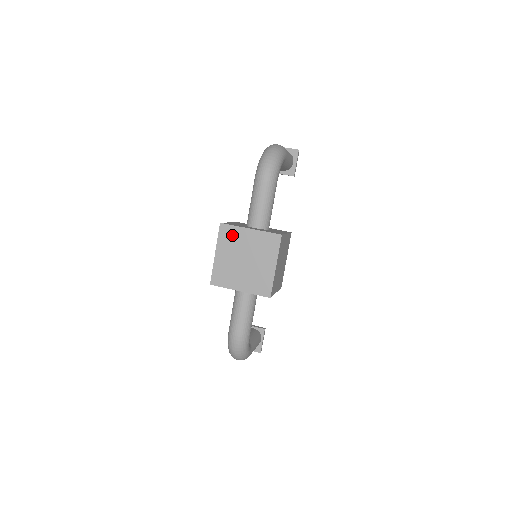
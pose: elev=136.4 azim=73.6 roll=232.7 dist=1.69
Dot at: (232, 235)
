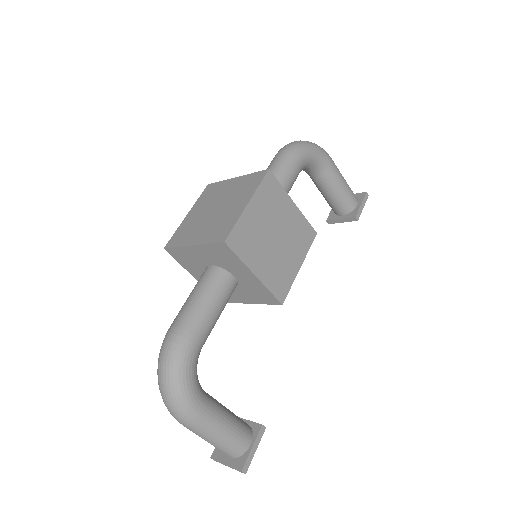
Dot at: (214, 190)
